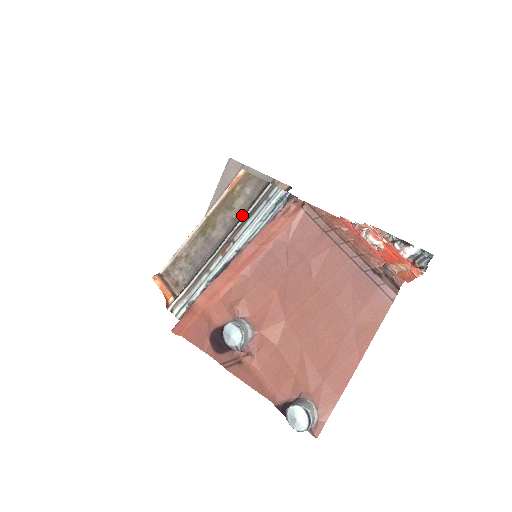
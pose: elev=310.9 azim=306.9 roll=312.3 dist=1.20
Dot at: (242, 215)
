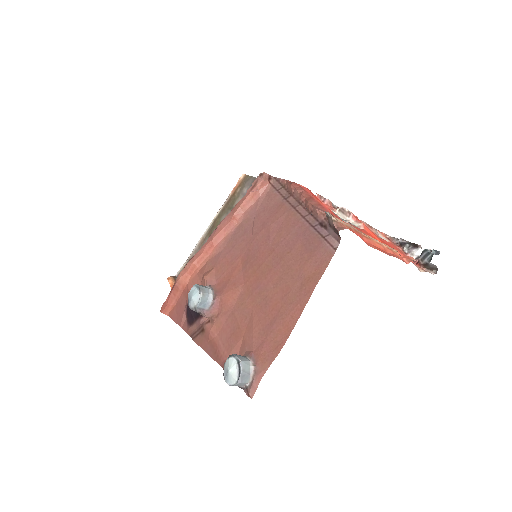
Dot at: occluded
